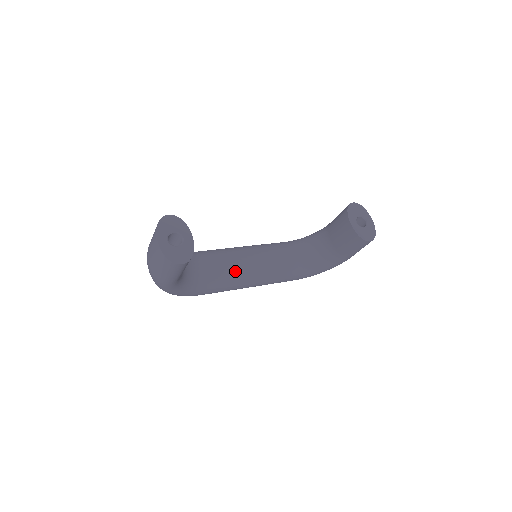
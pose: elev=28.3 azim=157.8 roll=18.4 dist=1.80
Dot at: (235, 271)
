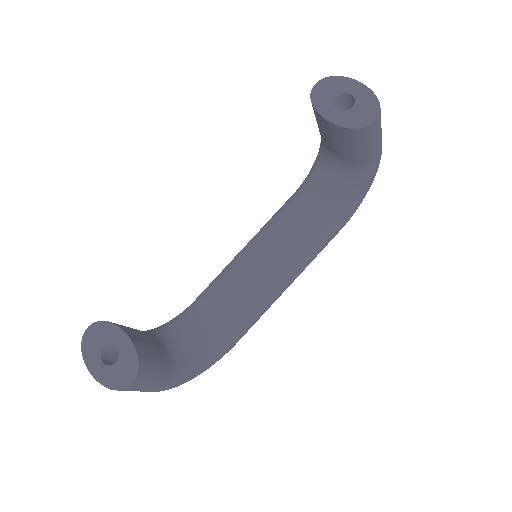
Dot at: (248, 291)
